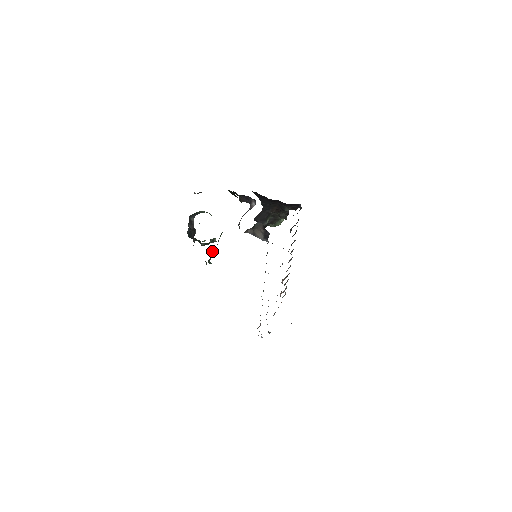
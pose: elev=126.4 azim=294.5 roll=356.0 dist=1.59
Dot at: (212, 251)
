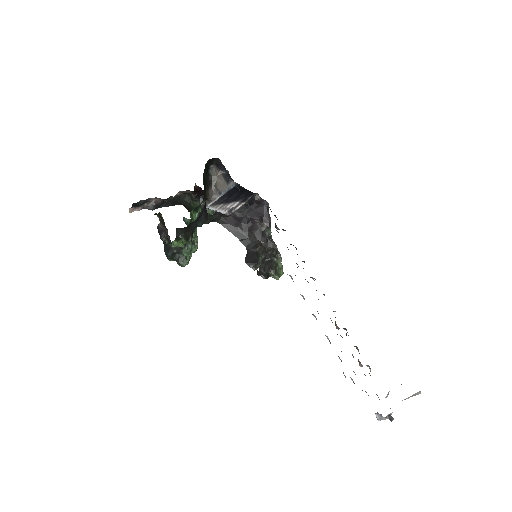
Dot at: occluded
